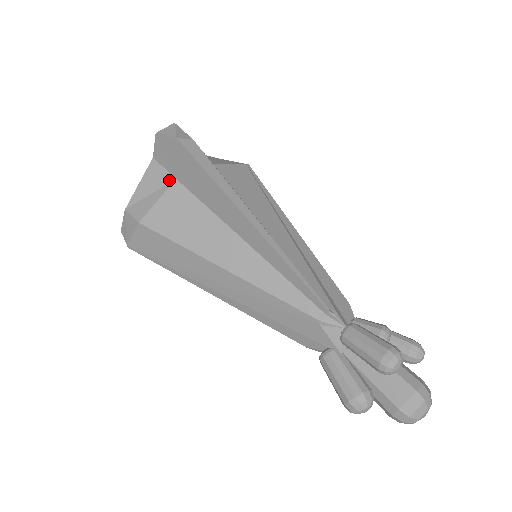
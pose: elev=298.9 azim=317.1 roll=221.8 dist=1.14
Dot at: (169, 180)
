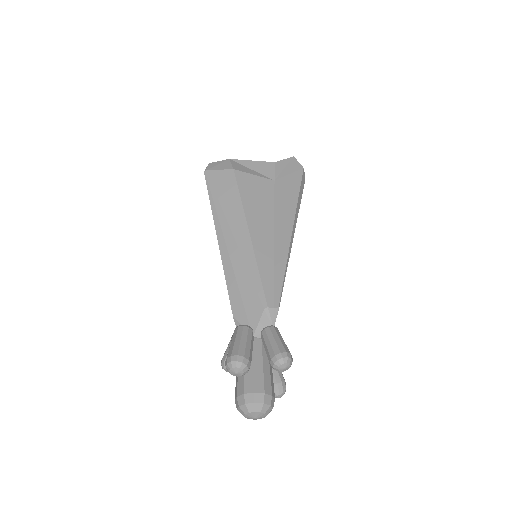
Dot at: (270, 177)
